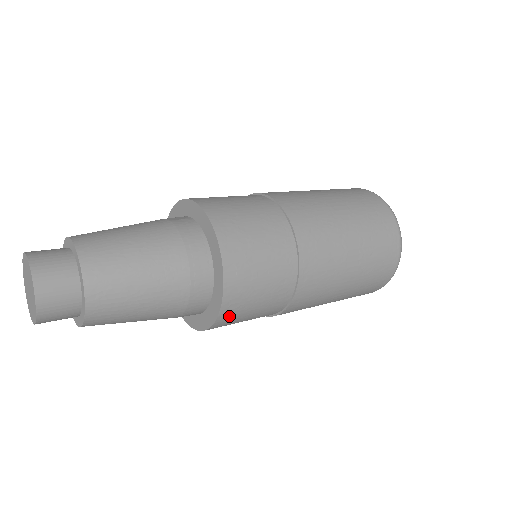
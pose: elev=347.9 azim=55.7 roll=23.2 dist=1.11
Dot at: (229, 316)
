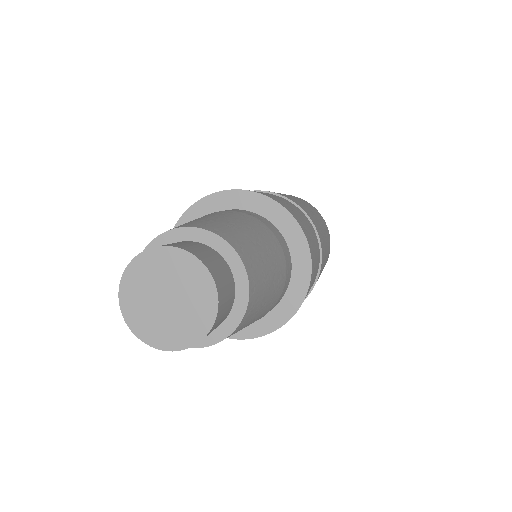
Dot at: occluded
